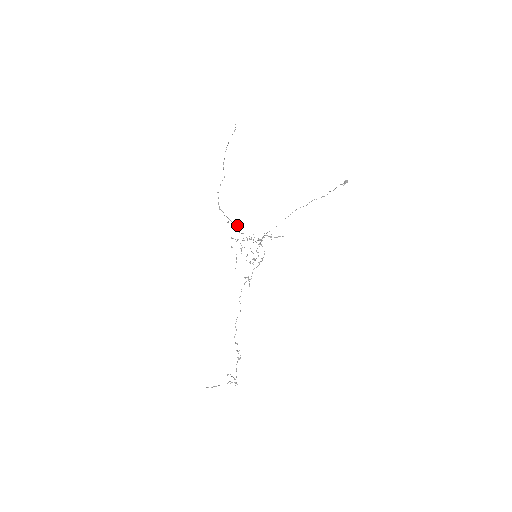
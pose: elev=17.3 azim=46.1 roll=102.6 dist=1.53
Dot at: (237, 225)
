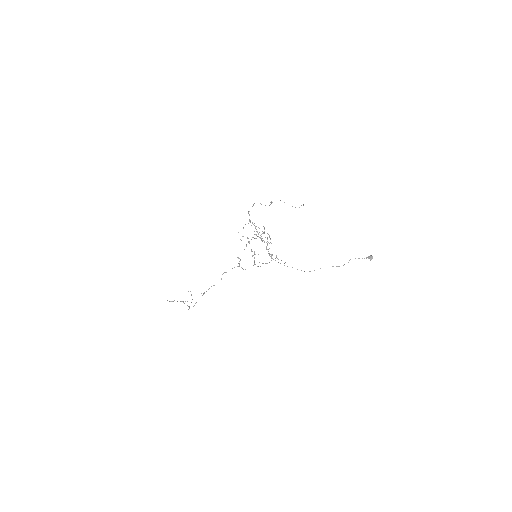
Dot at: occluded
